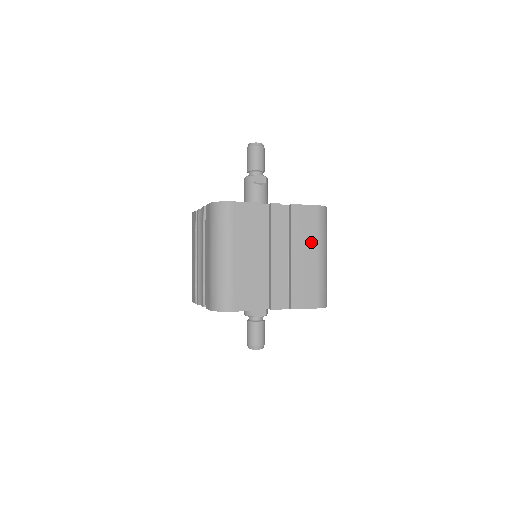
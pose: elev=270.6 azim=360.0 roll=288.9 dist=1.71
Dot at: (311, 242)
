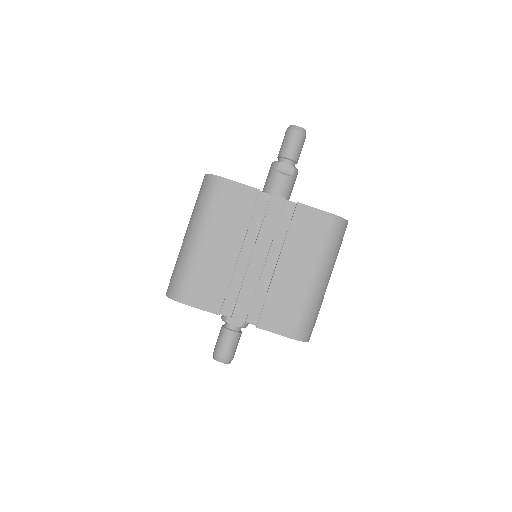
Dot at: (309, 256)
